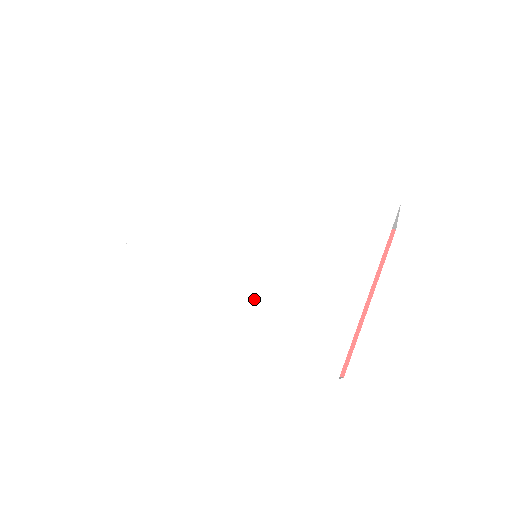
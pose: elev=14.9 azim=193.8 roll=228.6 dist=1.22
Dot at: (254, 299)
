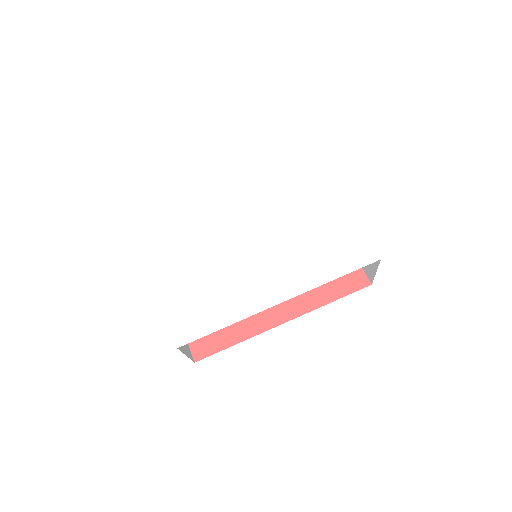
Dot at: (289, 265)
